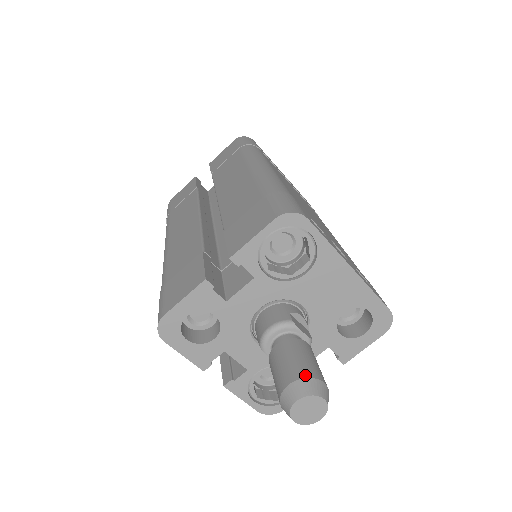
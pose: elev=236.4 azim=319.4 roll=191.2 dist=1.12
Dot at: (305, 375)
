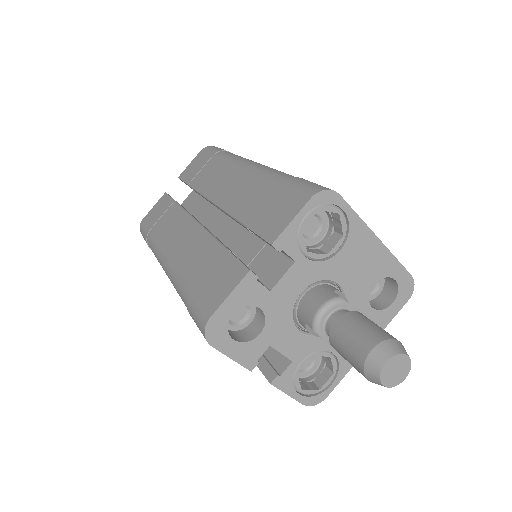
Dot at: (383, 338)
